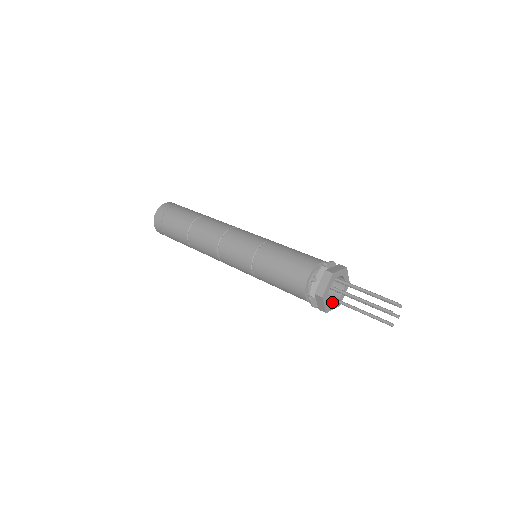
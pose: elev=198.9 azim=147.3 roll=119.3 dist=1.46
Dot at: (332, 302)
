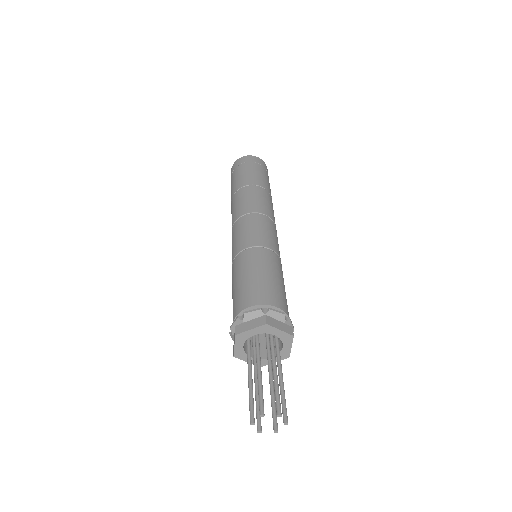
Dot at: (270, 355)
